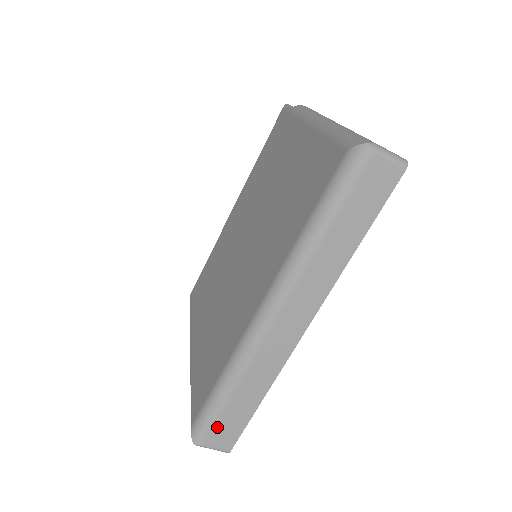
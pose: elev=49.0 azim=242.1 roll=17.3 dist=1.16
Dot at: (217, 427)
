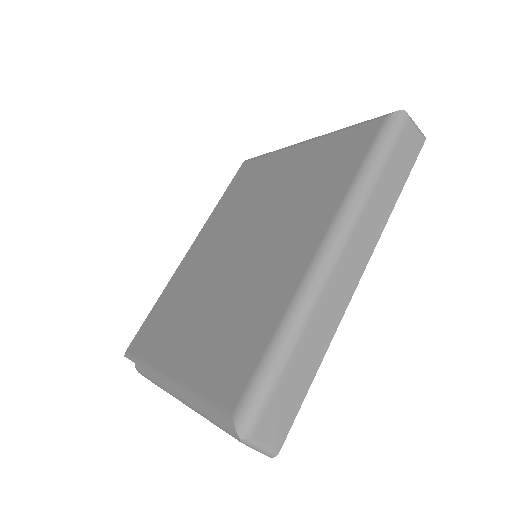
Dot at: (271, 406)
